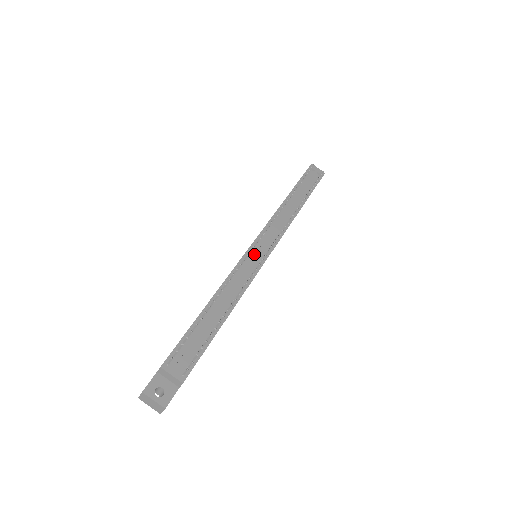
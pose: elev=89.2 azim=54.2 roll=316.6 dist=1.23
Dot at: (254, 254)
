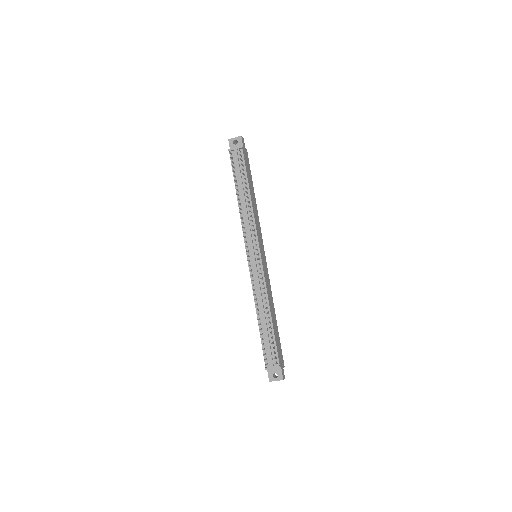
Dot at: (253, 264)
